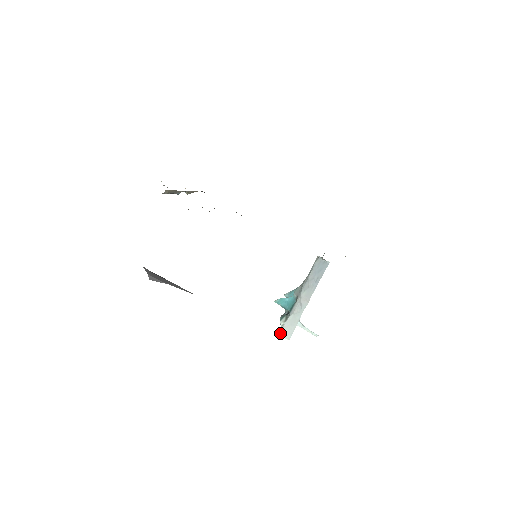
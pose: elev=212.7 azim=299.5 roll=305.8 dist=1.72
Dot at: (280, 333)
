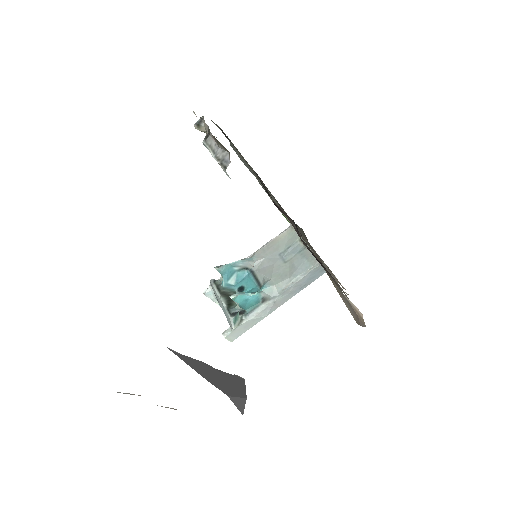
Dot at: (224, 335)
